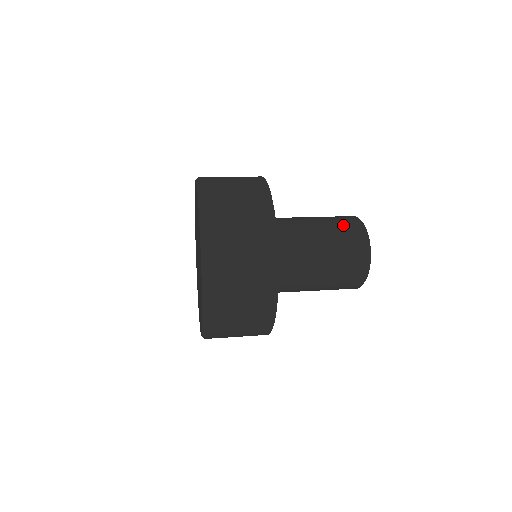
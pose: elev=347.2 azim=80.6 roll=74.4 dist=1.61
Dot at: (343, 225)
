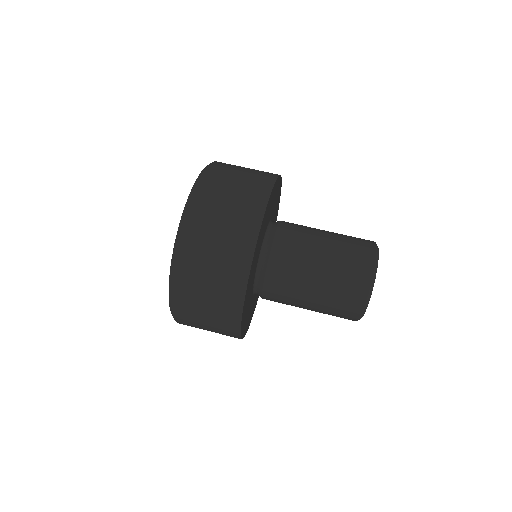
Dot at: (347, 273)
